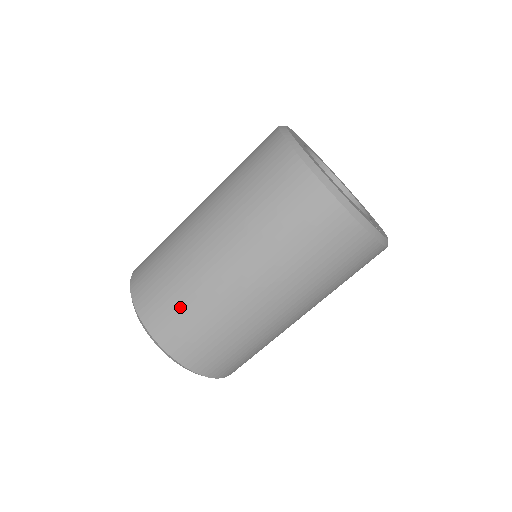
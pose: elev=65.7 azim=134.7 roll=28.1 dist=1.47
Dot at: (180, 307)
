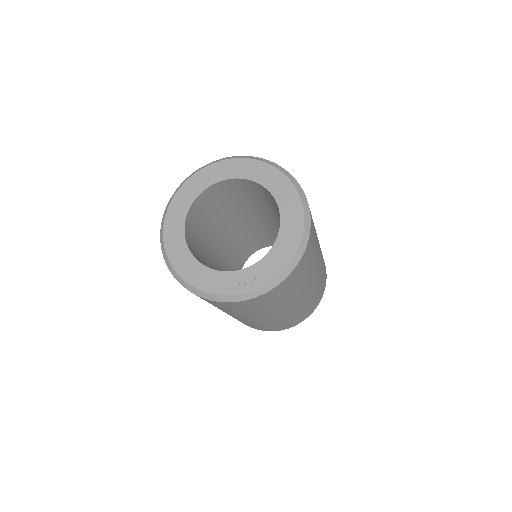
Dot at: occluded
